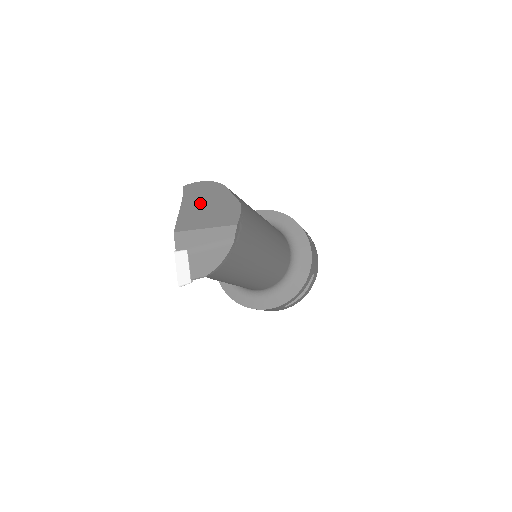
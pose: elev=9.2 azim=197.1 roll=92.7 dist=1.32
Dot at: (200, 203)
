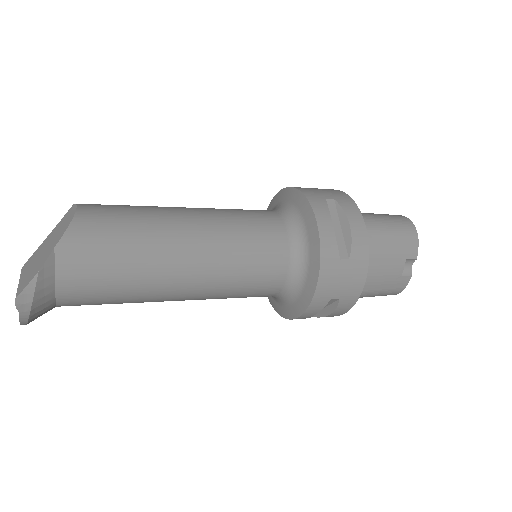
Dot at: (48, 242)
